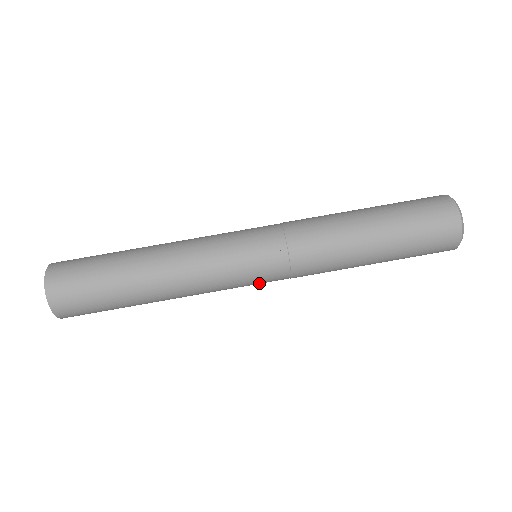
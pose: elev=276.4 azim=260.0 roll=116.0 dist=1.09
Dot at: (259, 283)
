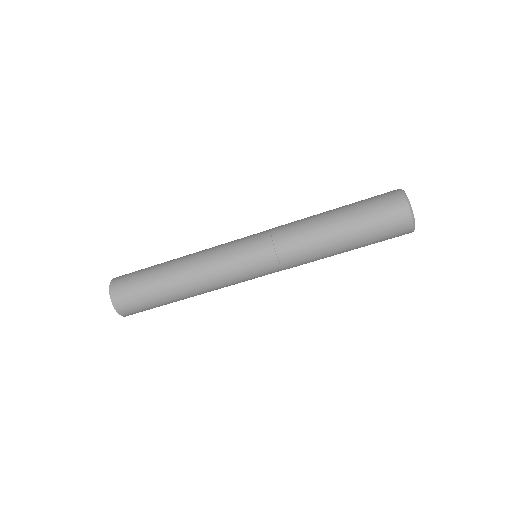
Dot at: (258, 275)
